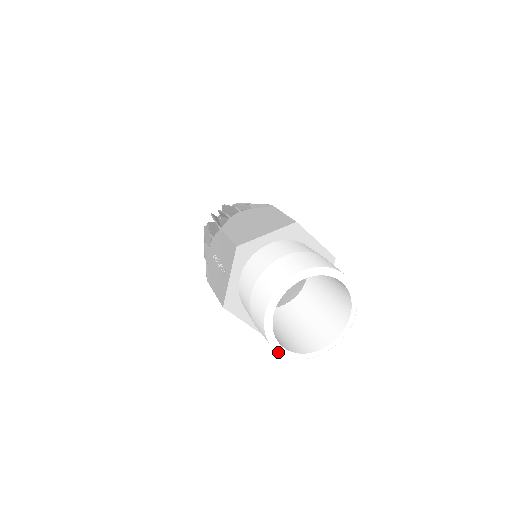
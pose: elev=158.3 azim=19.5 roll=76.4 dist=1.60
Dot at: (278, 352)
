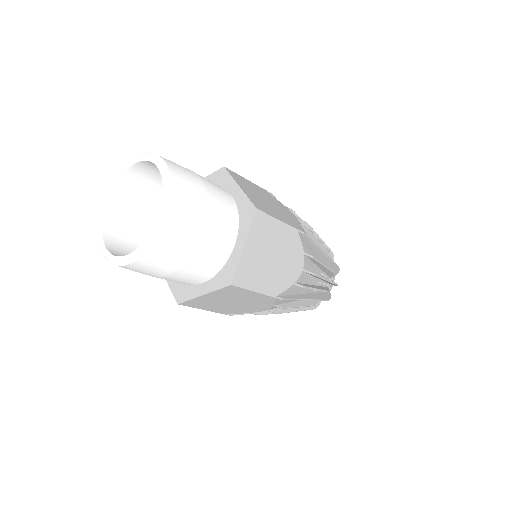
Dot at: (129, 263)
